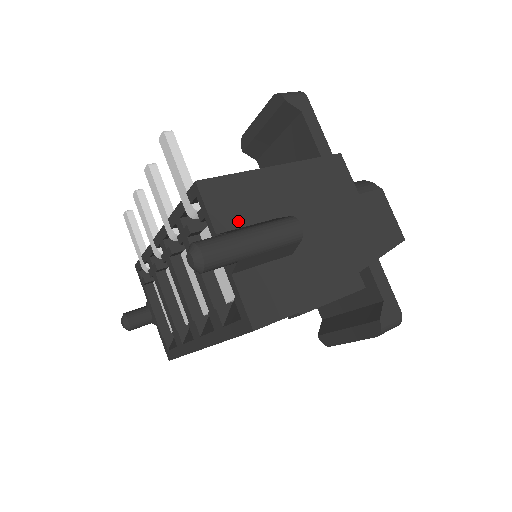
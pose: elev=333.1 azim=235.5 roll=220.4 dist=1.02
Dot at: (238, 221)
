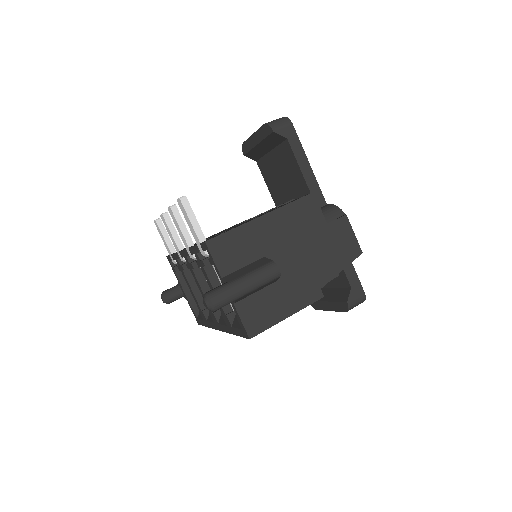
Dot at: (236, 265)
